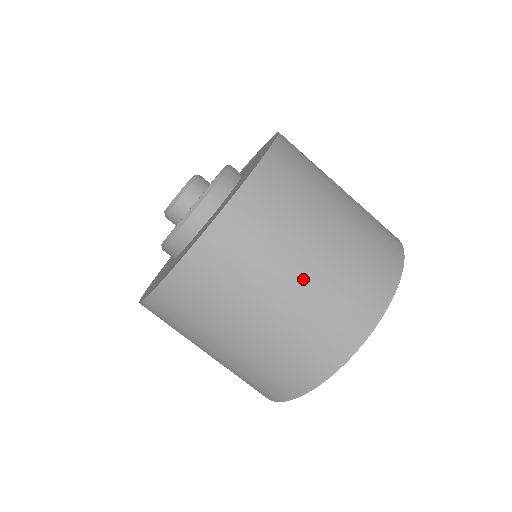
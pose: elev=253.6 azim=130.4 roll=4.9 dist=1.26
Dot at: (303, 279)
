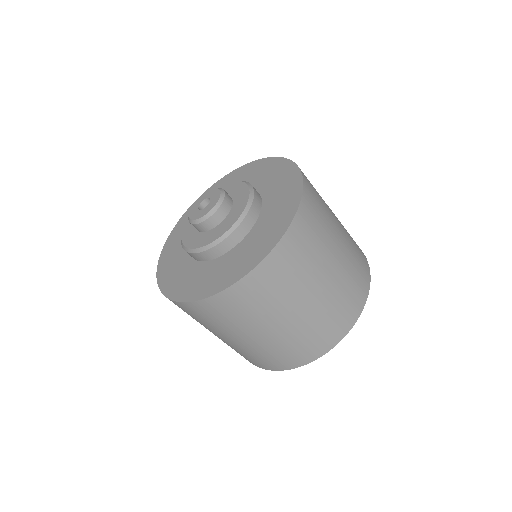
Dot at: (221, 338)
